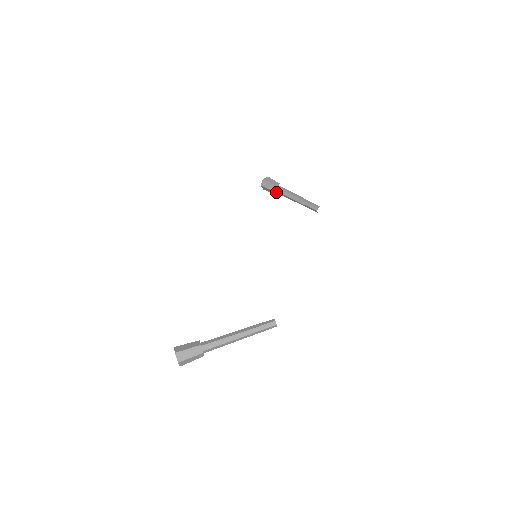
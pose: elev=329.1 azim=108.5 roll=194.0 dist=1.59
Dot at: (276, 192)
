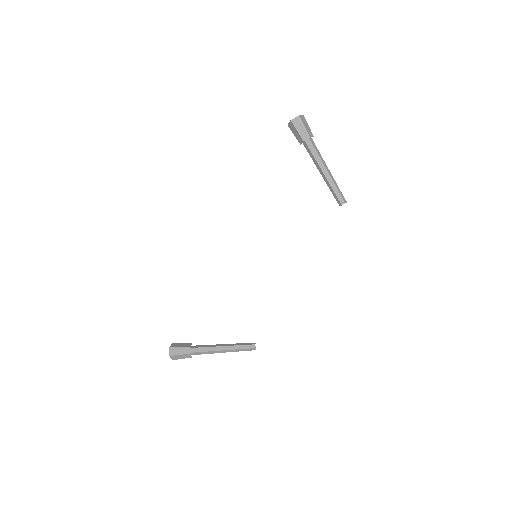
Dot at: (304, 143)
